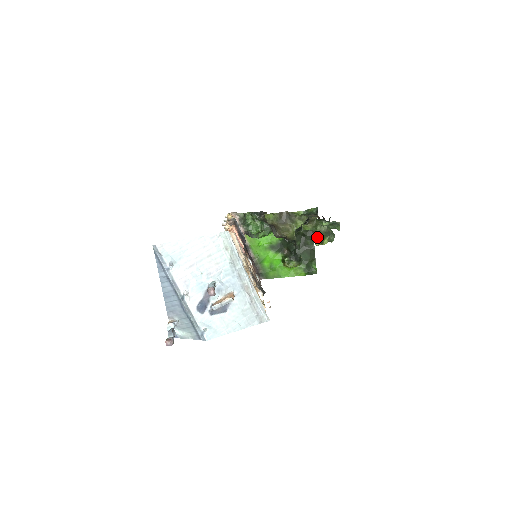
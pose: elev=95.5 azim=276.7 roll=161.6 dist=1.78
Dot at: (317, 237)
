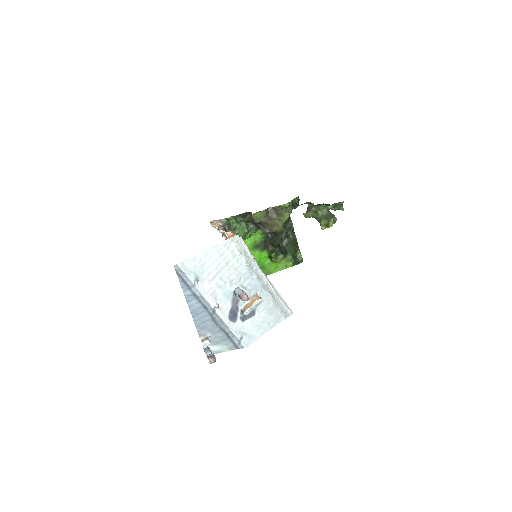
Dot at: (321, 222)
